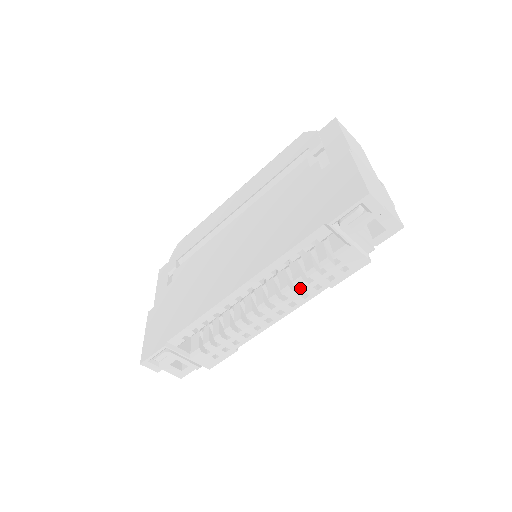
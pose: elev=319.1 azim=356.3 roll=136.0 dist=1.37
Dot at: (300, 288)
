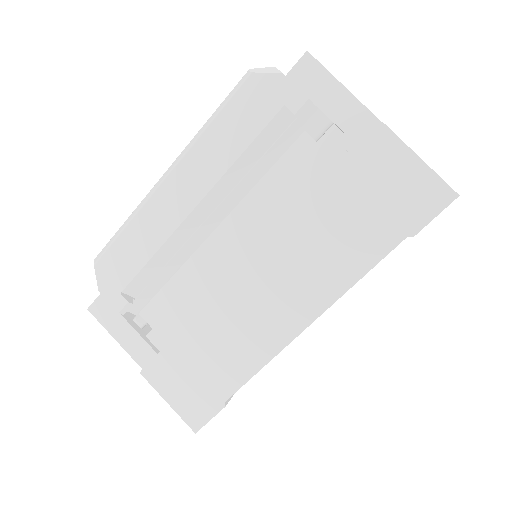
Dot at: occluded
